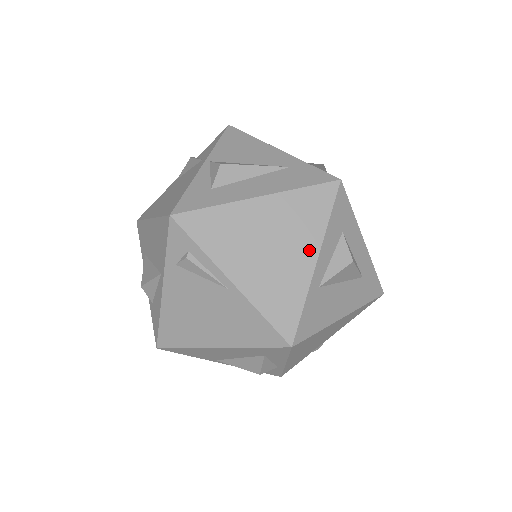
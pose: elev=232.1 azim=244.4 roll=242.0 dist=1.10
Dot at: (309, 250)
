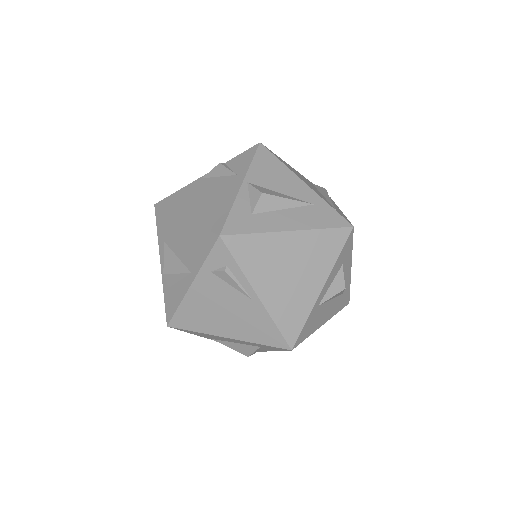
Dot at: (319, 279)
